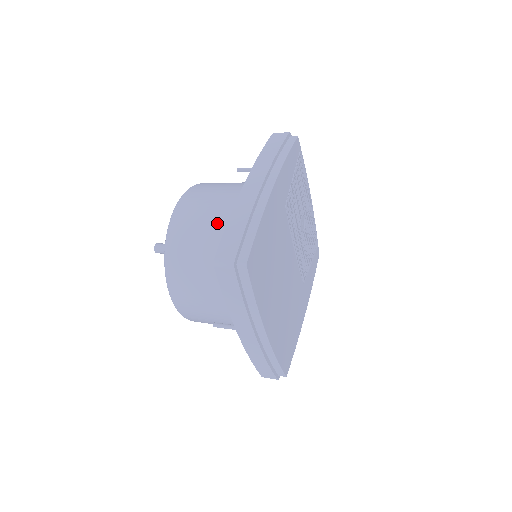
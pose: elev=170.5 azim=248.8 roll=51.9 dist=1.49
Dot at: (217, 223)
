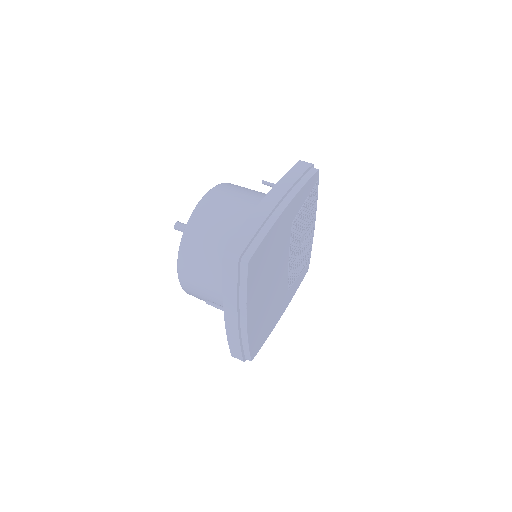
Dot at: (233, 221)
